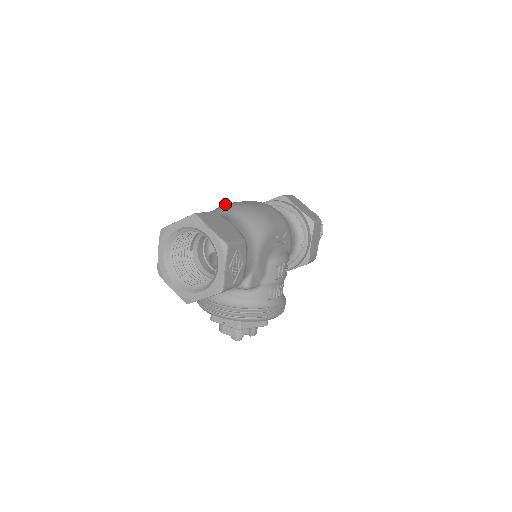
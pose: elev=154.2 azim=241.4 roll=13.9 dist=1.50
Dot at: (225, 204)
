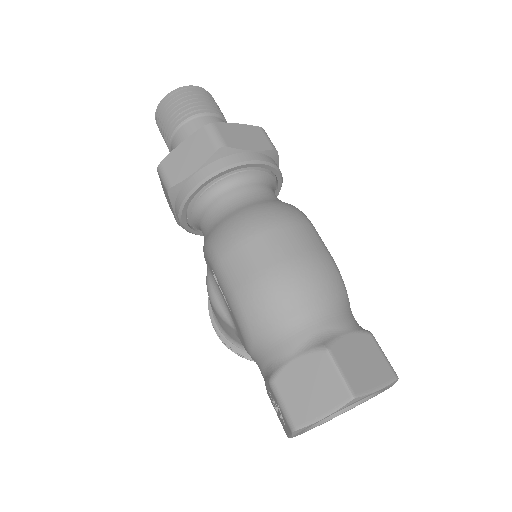
Dot at: (262, 289)
